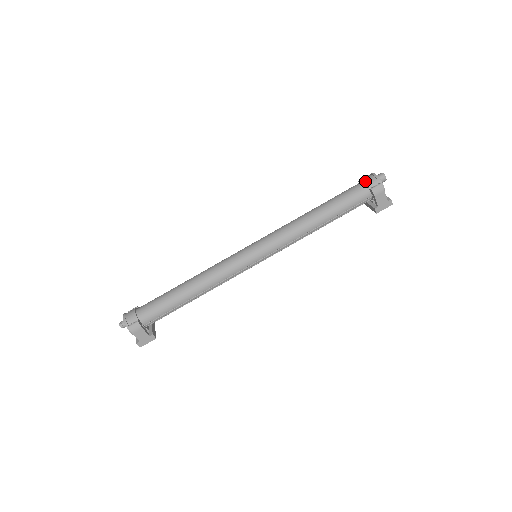
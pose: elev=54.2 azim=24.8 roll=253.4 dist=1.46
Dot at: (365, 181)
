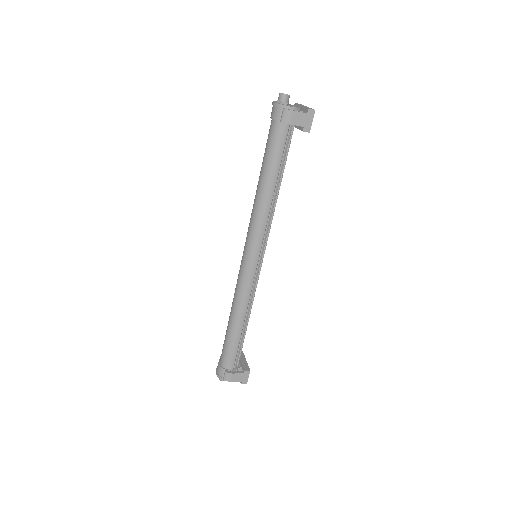
Dot at: (272, 118)
